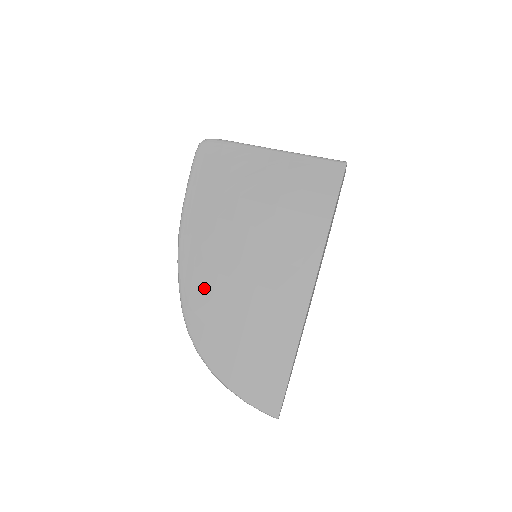
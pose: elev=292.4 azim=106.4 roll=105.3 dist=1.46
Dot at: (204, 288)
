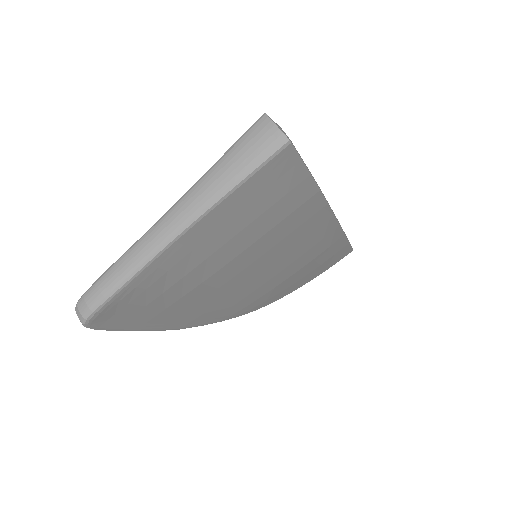
Dot at: (244, 306)
